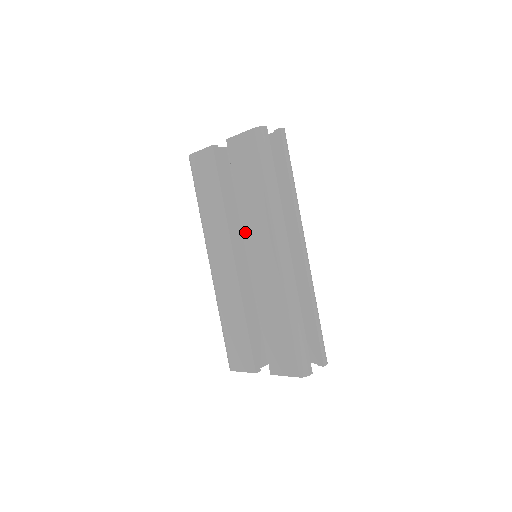
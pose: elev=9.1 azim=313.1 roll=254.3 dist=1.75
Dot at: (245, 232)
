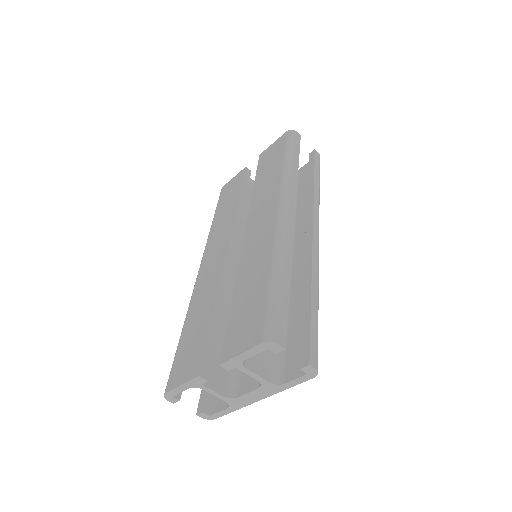
Dot at: (250, 212)
